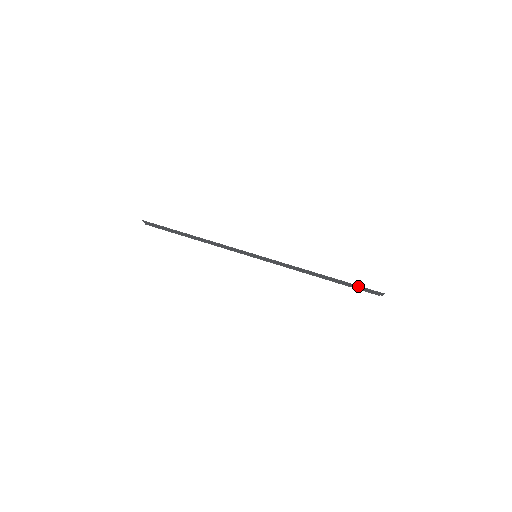
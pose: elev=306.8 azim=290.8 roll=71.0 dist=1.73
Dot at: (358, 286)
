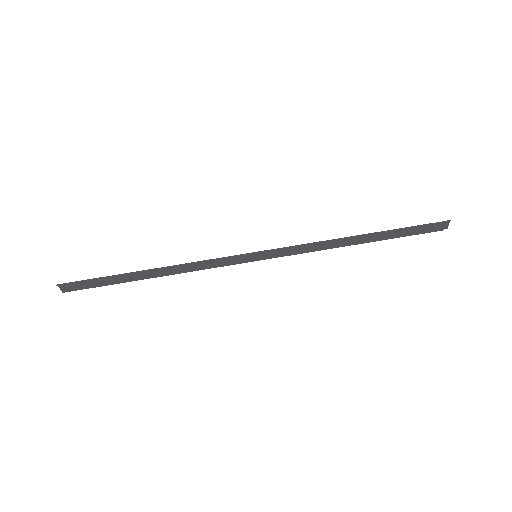
Dot at: (414, 227)
